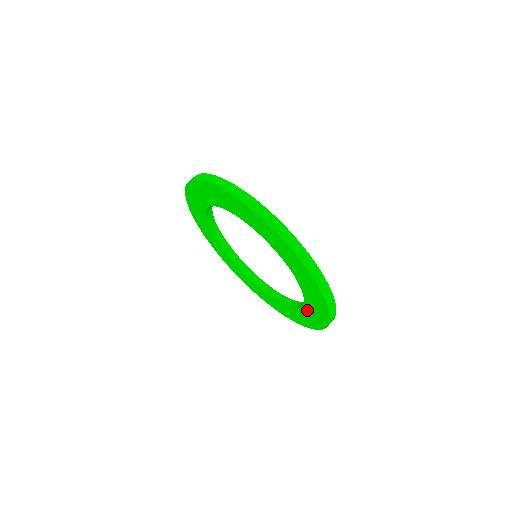
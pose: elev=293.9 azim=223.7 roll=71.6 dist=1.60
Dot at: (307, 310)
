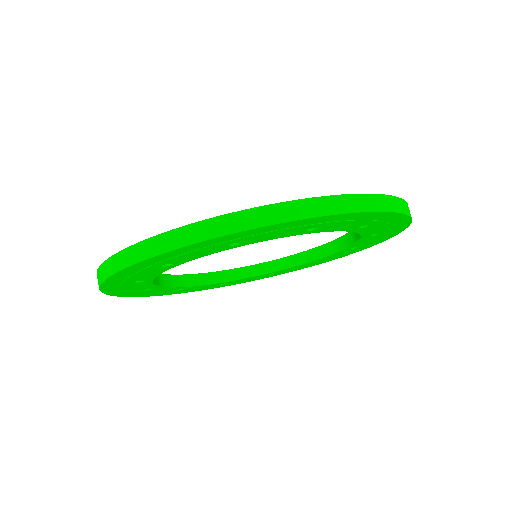
Dot at: (331, 256)
